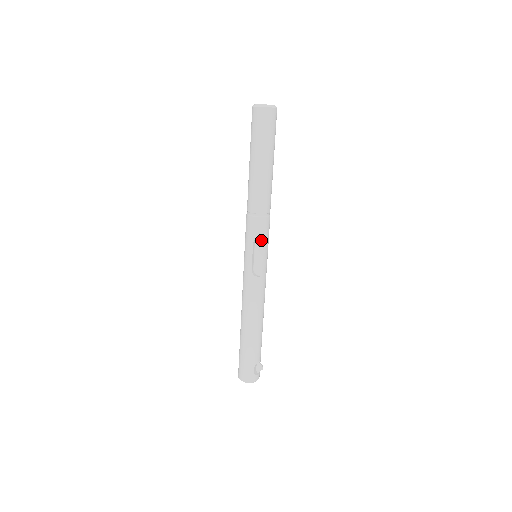
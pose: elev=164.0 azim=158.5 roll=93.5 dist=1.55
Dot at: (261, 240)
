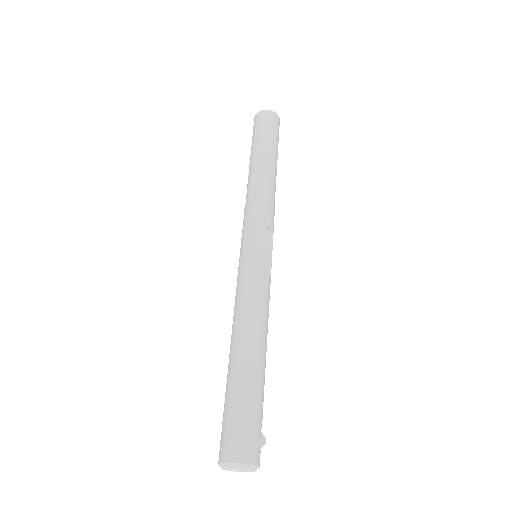
Dot at: (270, 233)
